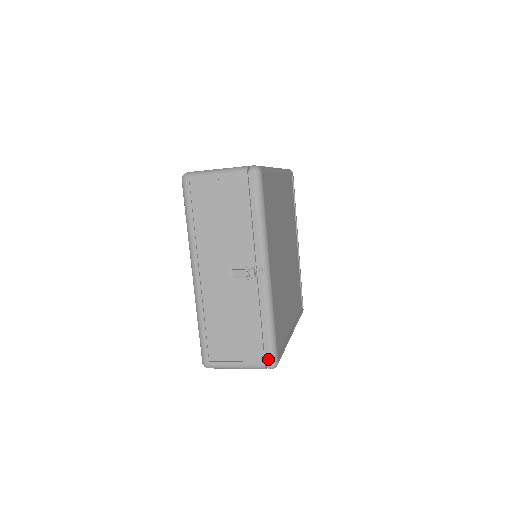
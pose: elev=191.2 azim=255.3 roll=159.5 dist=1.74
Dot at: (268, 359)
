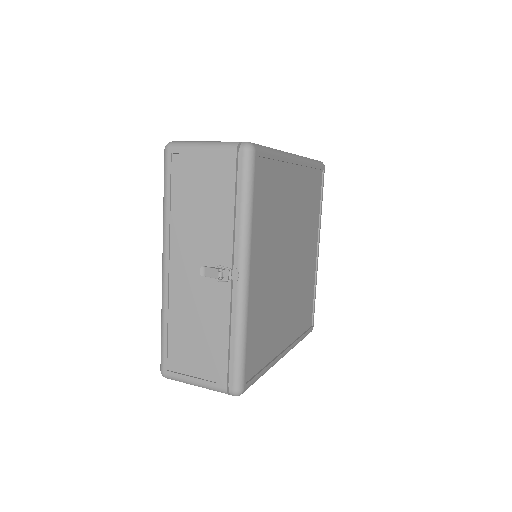
Dot at: (231, 383)
